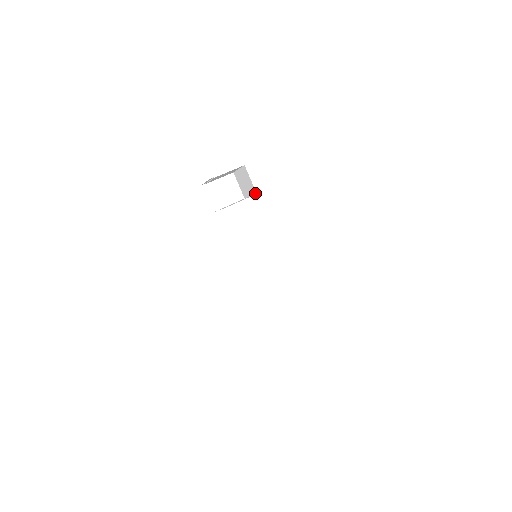
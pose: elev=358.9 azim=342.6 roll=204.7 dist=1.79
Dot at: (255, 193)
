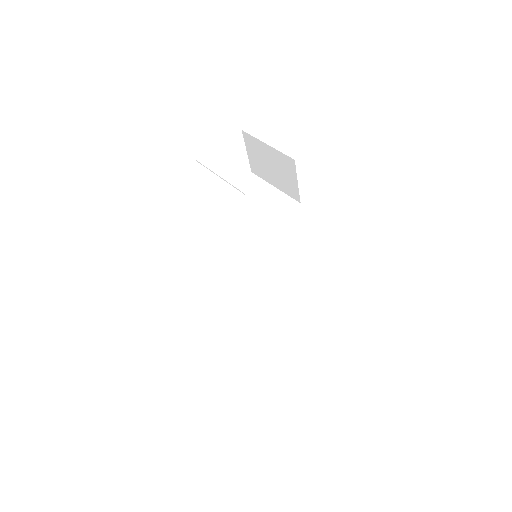
Dot at: (296, 199)
